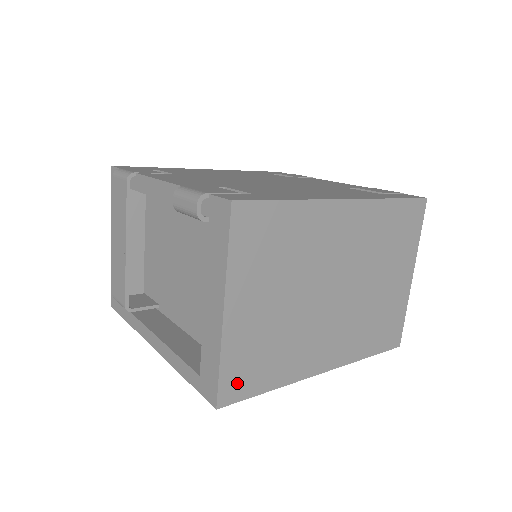
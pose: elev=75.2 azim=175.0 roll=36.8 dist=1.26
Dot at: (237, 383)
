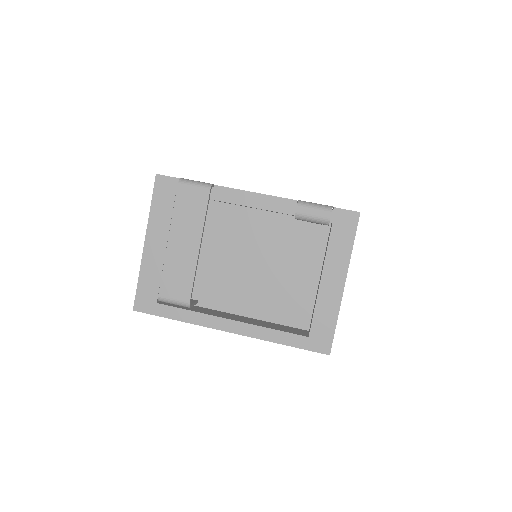
Dot at: occluded
